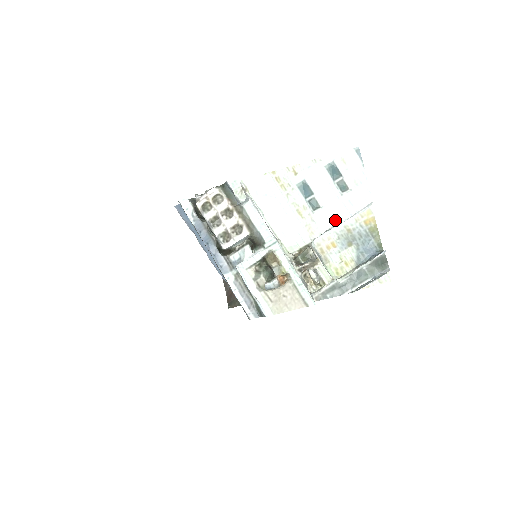
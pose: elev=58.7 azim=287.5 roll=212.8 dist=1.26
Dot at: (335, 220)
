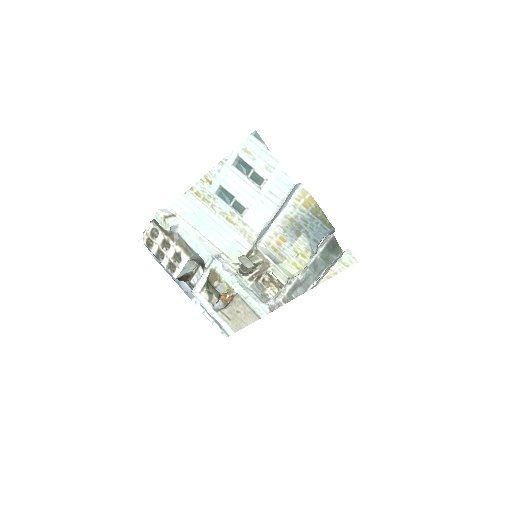
Dot at: (265, 217)
